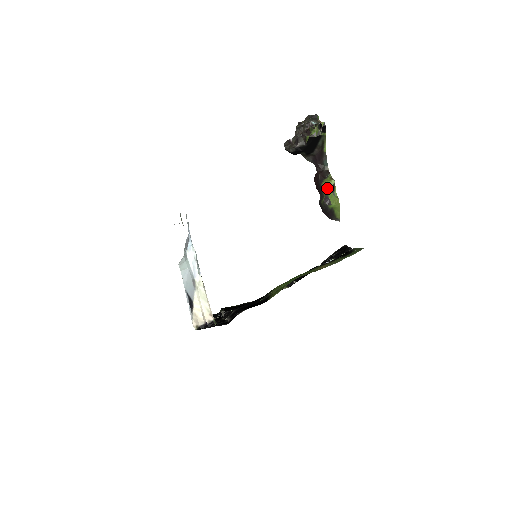
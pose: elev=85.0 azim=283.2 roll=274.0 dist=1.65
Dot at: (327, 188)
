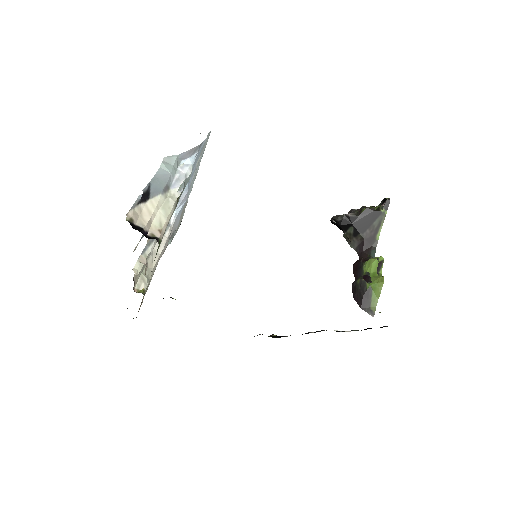
Dot at: (371, 264)
